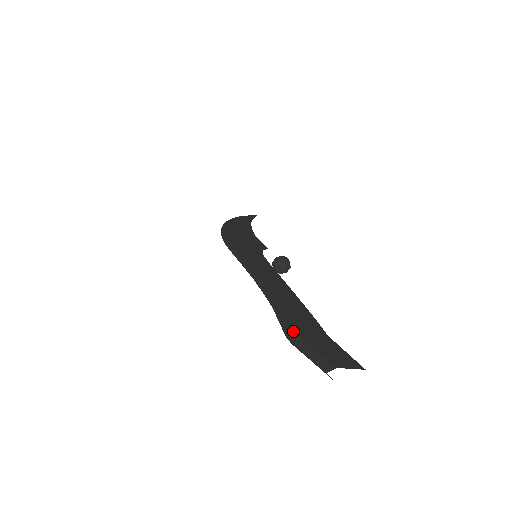
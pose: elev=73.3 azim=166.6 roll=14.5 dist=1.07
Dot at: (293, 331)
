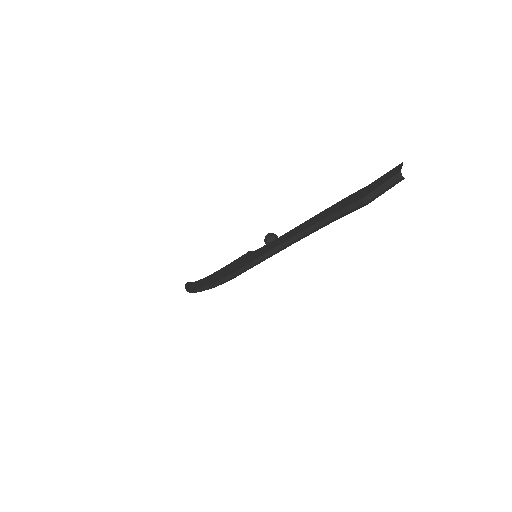
Dot at: (361, 199)
